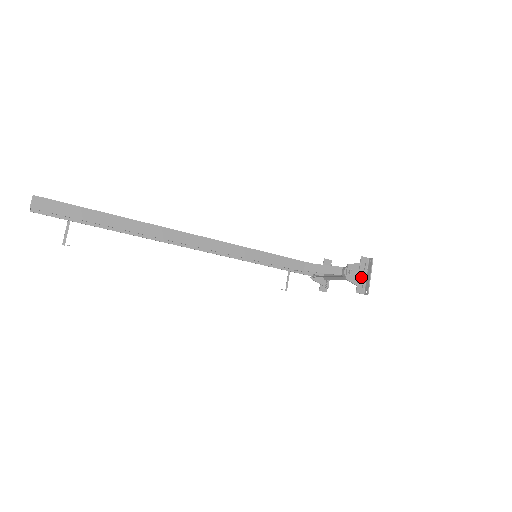
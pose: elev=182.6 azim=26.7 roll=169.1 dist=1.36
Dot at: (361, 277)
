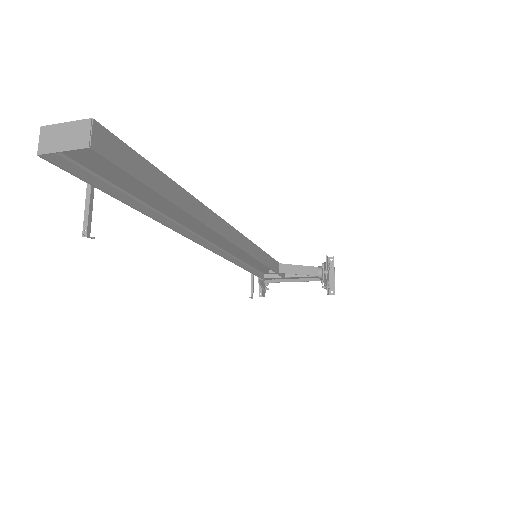
Dot at: (328, 277)
